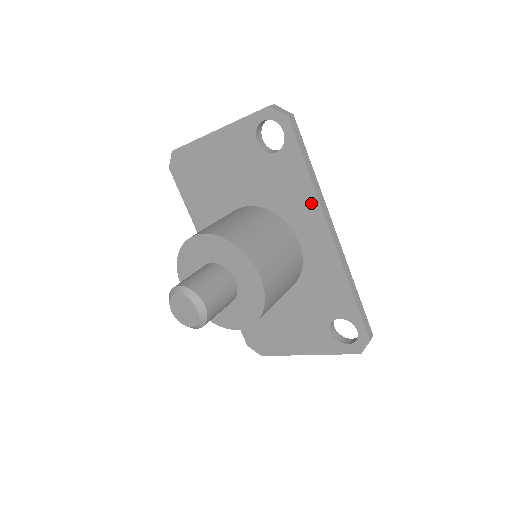
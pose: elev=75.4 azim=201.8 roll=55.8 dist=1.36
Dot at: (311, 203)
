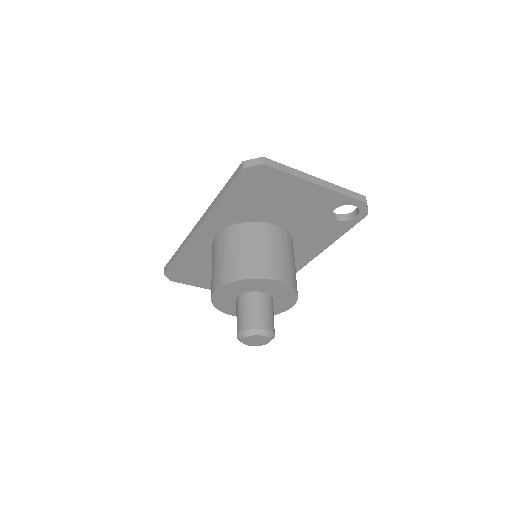
Dot at: (321, 247)
